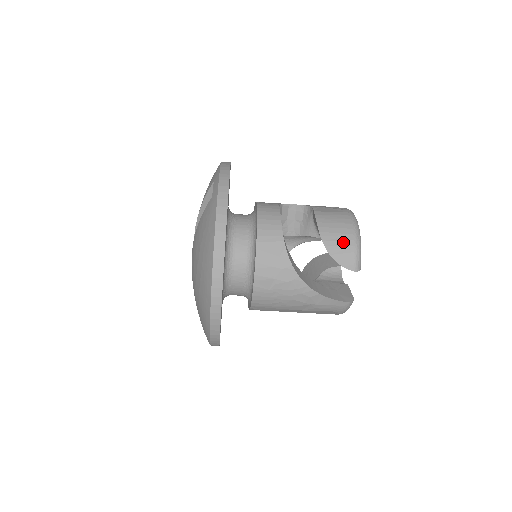
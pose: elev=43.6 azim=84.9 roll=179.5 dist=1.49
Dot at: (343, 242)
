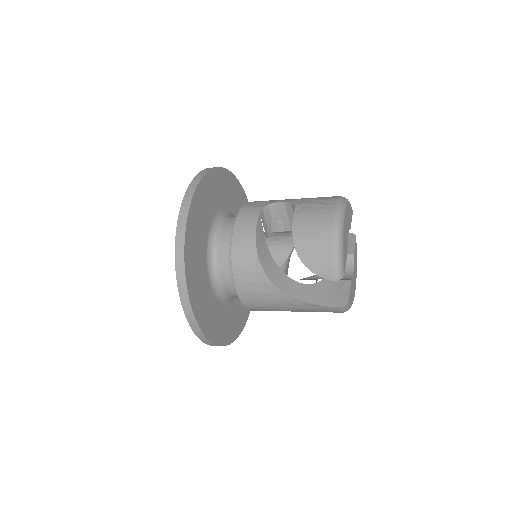
Dot at: (318, 250)
